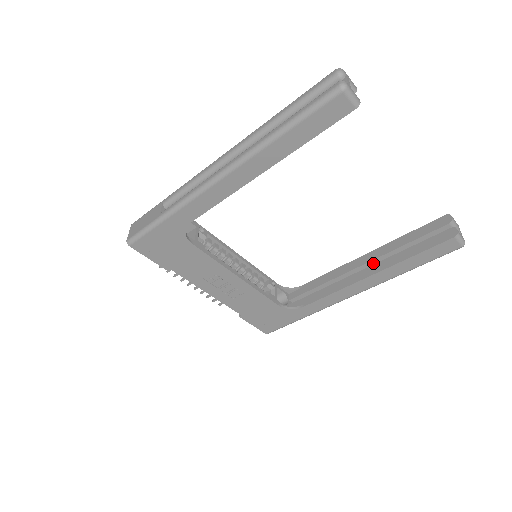
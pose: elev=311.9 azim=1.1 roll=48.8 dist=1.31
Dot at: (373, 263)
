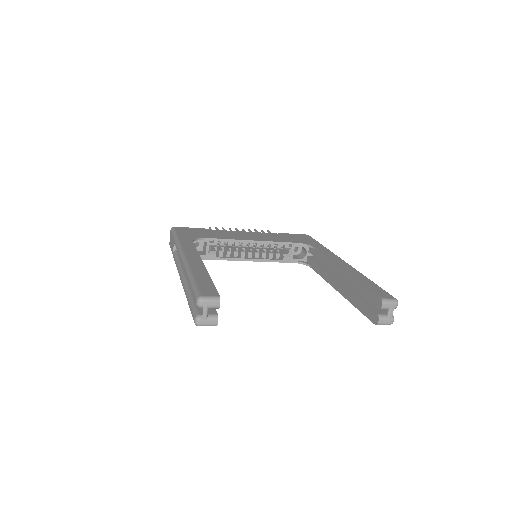
Dot at: occluded
